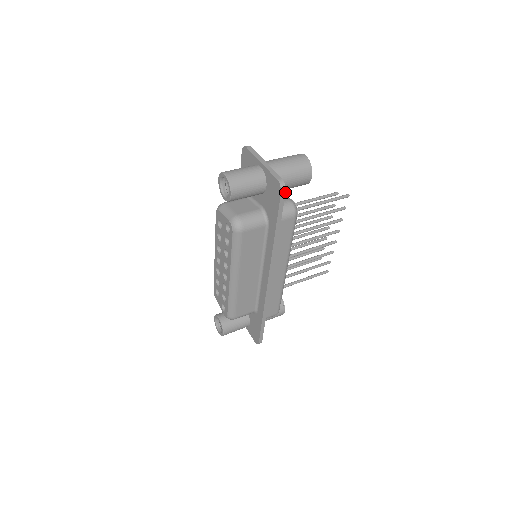
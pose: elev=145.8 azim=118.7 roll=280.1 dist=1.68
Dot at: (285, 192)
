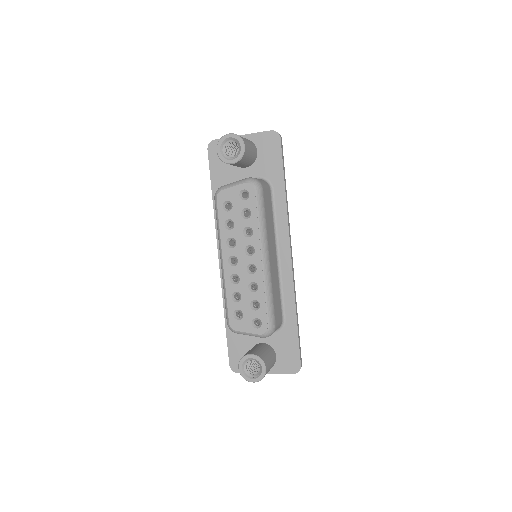
Dot at: (281, 139)
